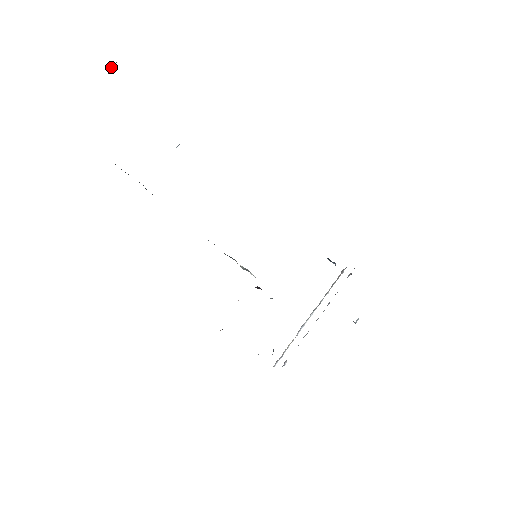
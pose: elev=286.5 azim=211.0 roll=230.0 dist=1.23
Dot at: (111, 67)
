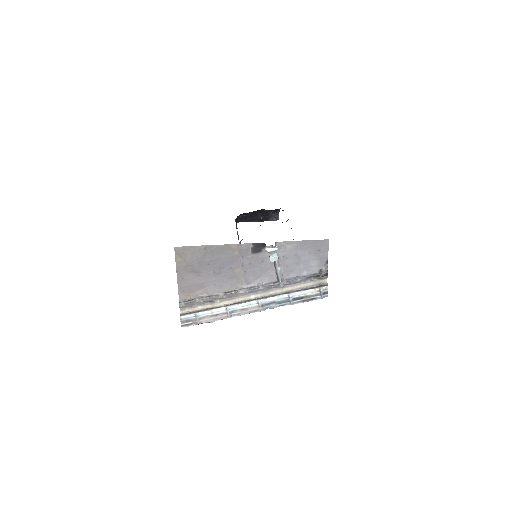
Dot at: (275, 219)
